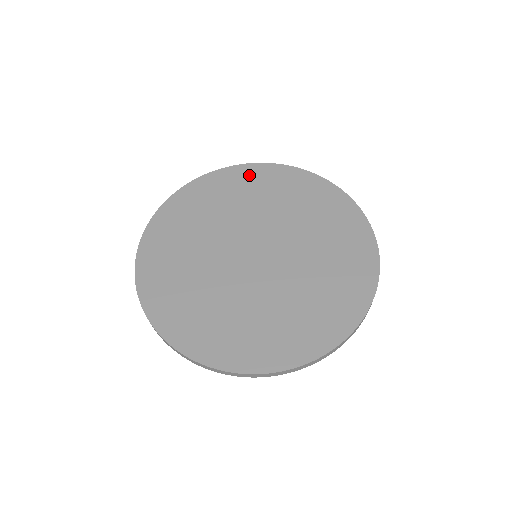
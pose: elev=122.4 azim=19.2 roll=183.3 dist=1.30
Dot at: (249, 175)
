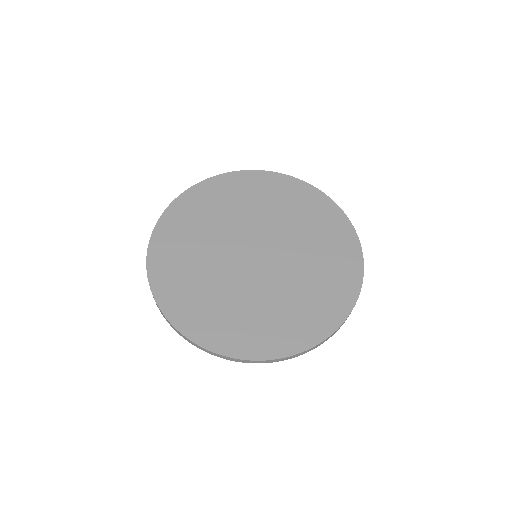
Dot at: (278, 184)
